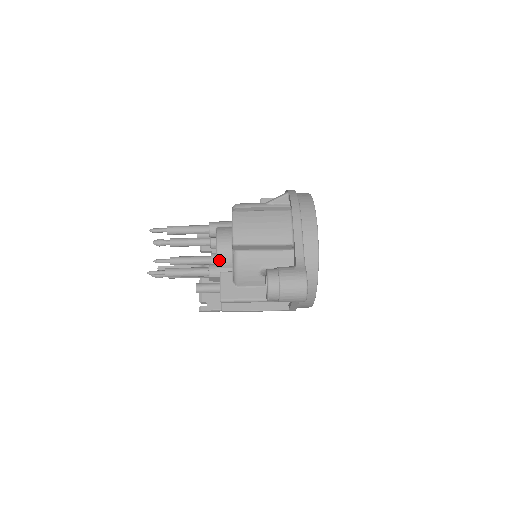
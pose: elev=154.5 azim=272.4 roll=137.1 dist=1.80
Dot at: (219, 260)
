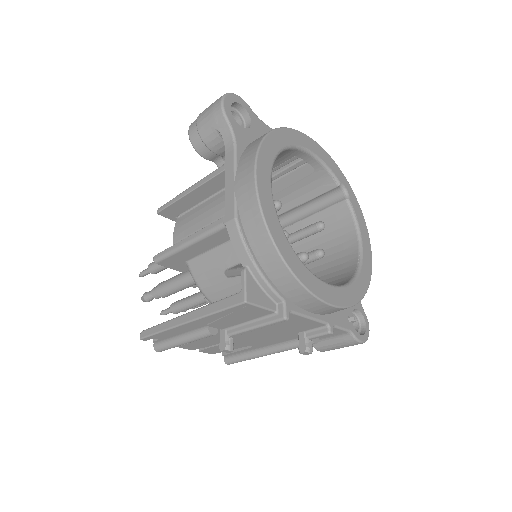
Dot at: occluded
